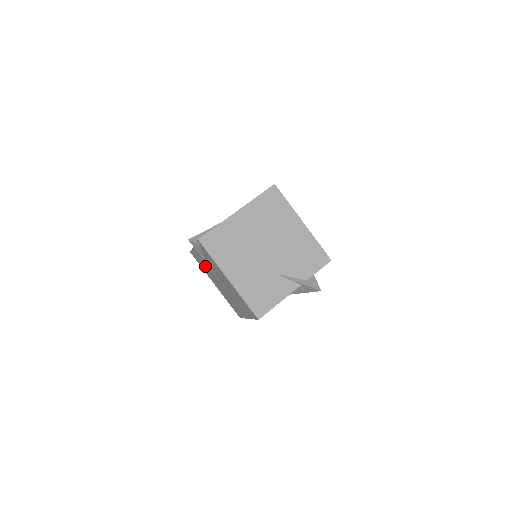
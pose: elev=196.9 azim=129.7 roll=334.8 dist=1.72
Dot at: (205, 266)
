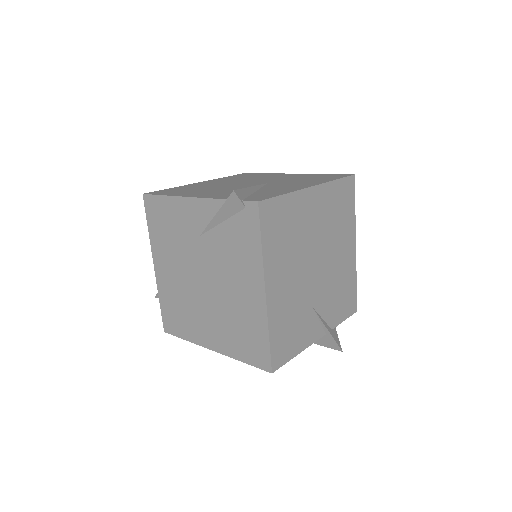
Dot at: (177, 235)
